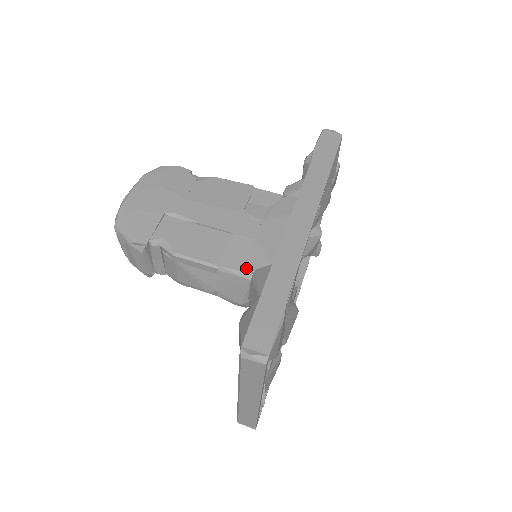
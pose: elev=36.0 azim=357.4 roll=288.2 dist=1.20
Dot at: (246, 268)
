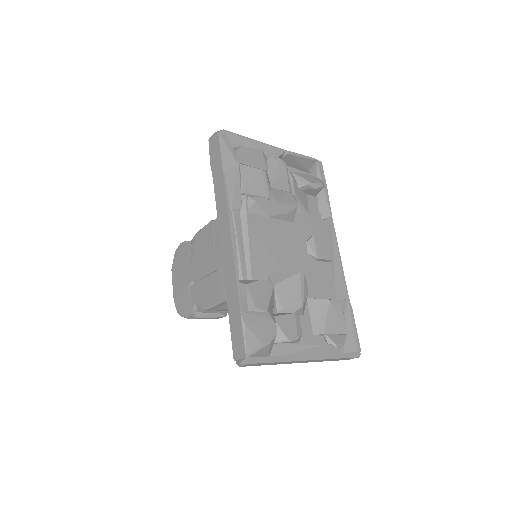
Dot at: occluded
